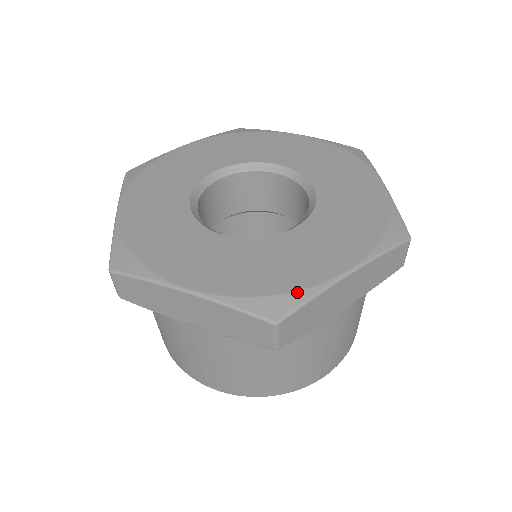
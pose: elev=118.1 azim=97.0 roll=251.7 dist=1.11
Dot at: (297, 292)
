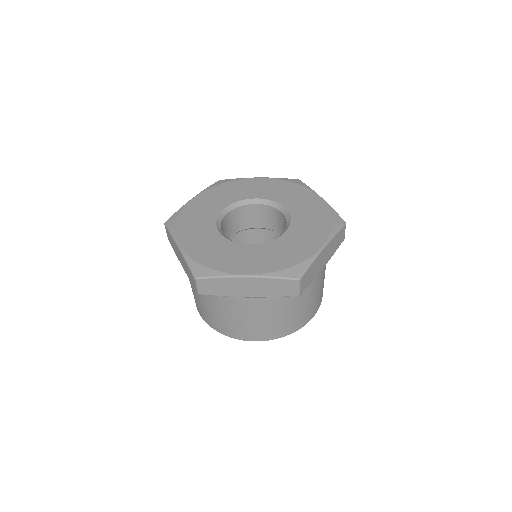
Dot at: (215, 271)
